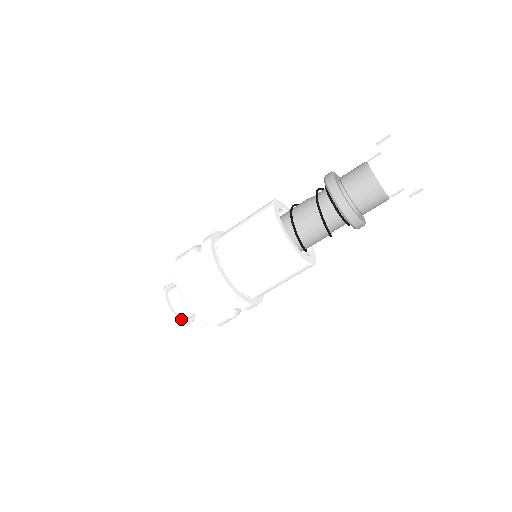
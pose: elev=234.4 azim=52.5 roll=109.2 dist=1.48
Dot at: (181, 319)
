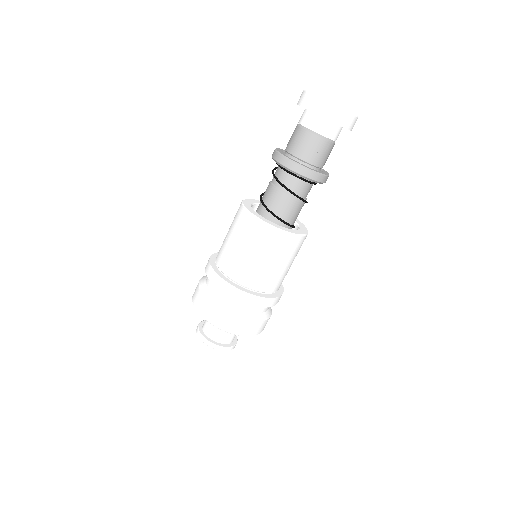
Dot at: (225, 346)
